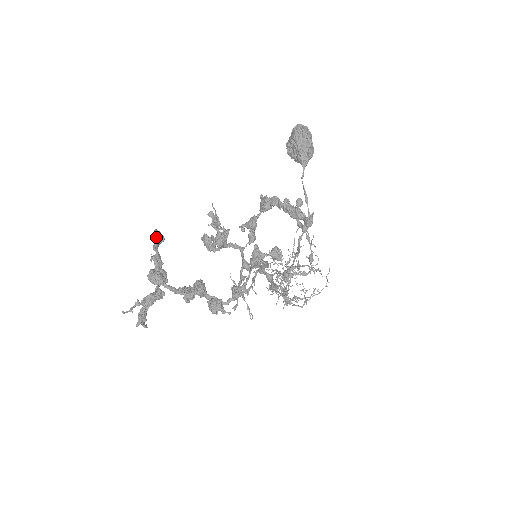
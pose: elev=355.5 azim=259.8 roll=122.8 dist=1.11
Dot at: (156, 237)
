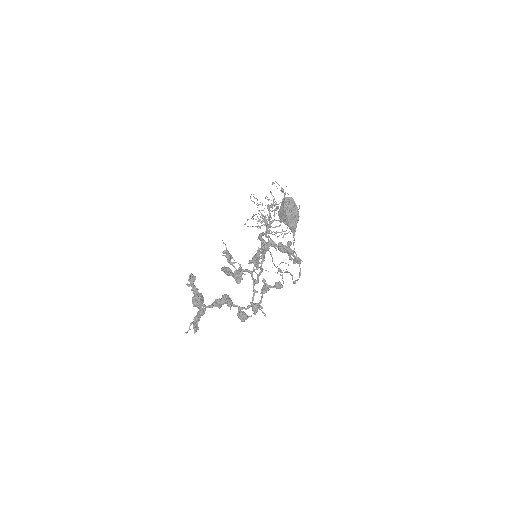
Dot at: (192, 282)
